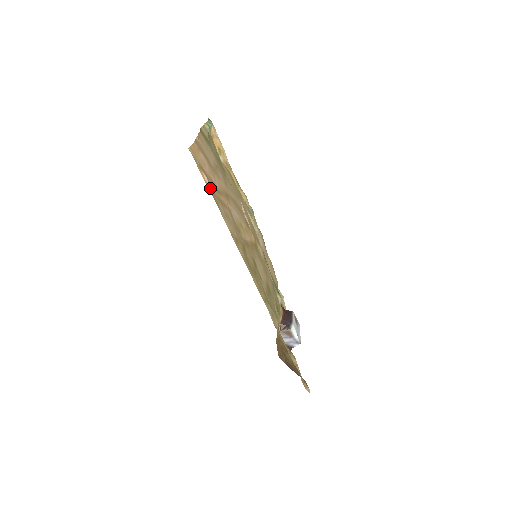
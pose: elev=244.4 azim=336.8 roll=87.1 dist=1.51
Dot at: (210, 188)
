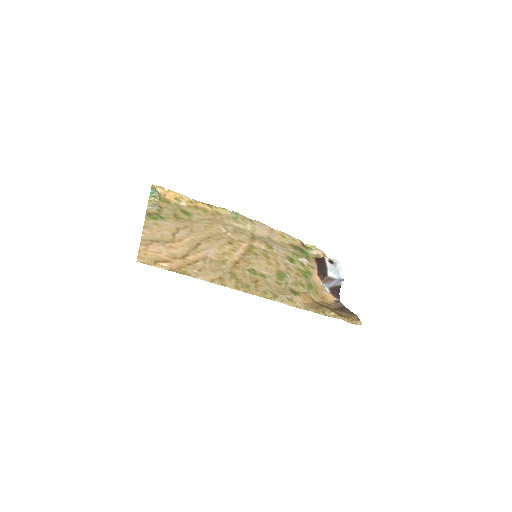
Dot at: (173, 267)
